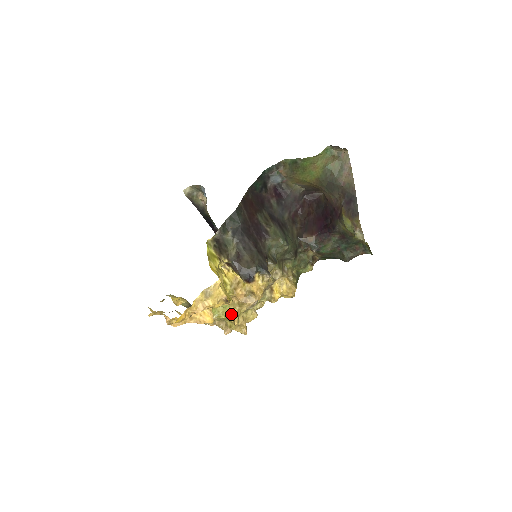
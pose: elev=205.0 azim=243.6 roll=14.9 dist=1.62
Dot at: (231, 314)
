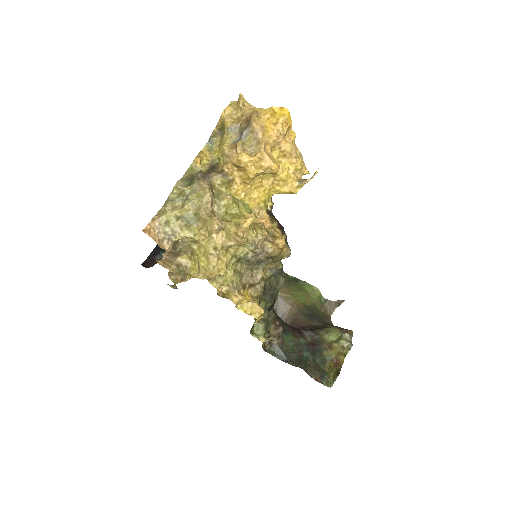
Dot at: (249, 214)
